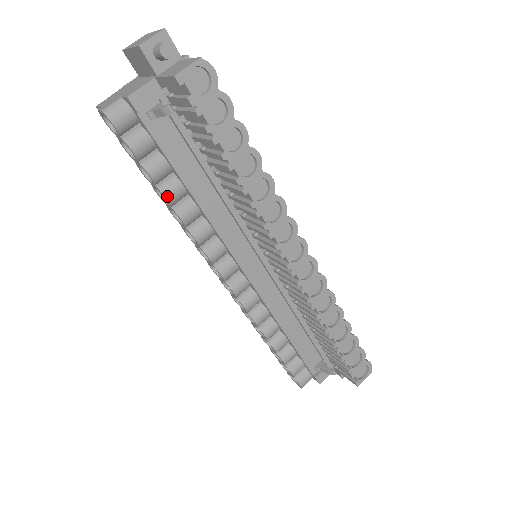
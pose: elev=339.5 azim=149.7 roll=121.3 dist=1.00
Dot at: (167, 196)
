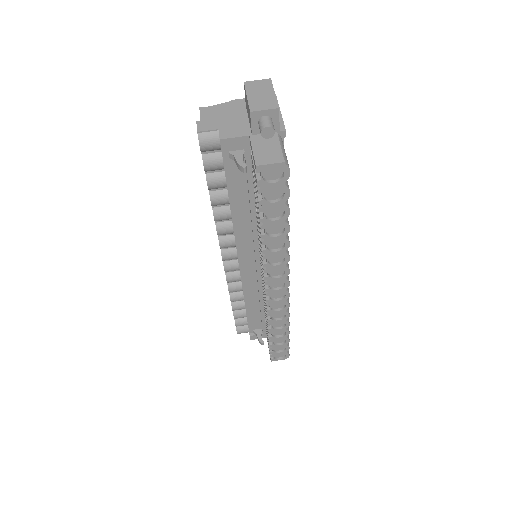
Dot at: (212, 201)
